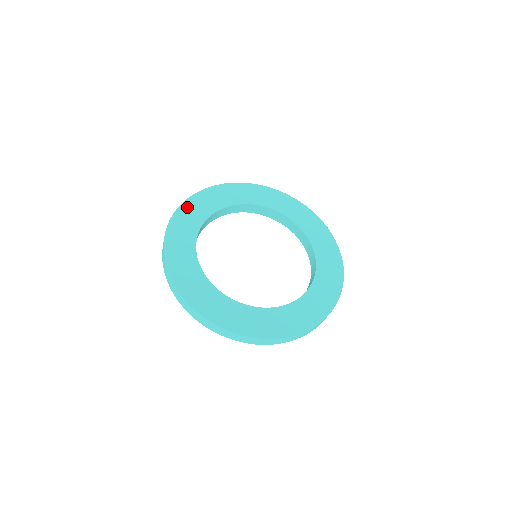
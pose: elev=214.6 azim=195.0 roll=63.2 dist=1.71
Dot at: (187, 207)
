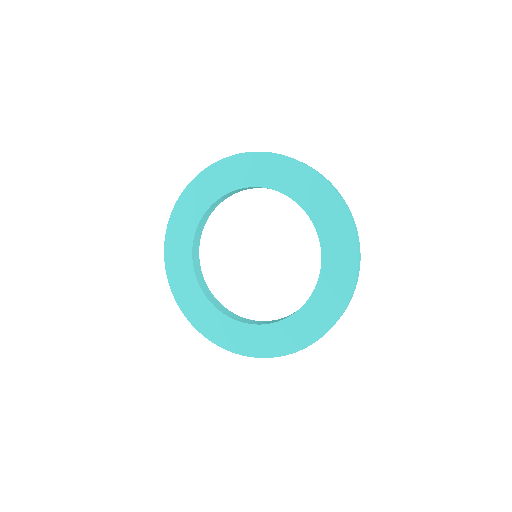
Dot at: (172, 275)
